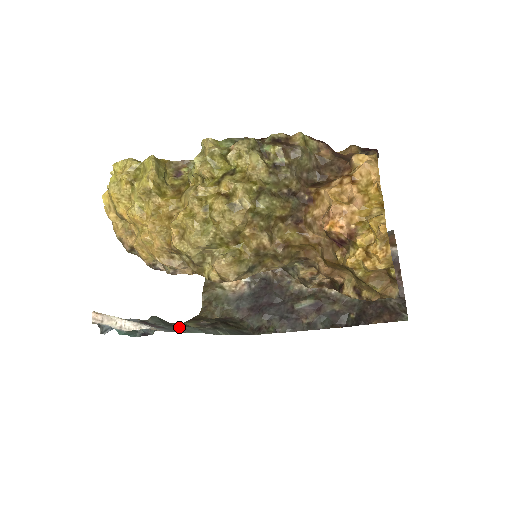
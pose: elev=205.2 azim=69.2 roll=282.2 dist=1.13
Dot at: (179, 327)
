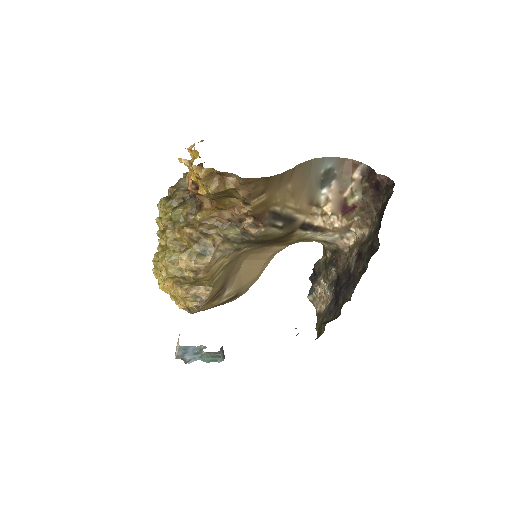
Dot at: occluded
